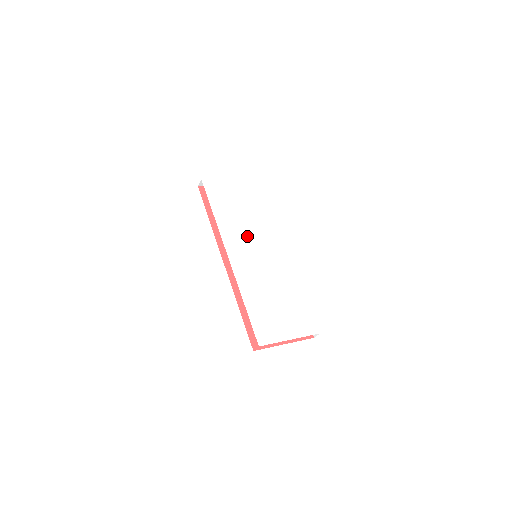
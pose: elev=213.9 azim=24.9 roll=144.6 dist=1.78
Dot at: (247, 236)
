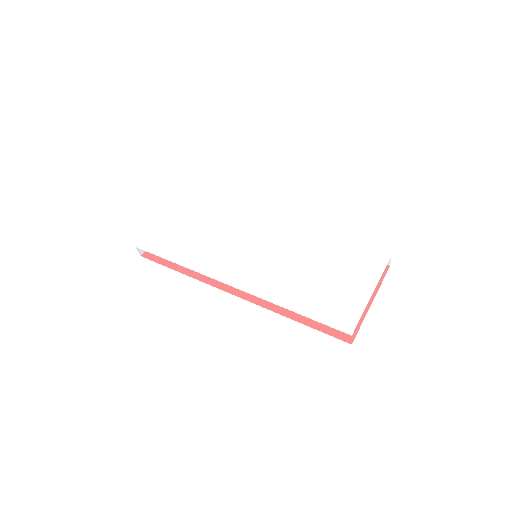
Dot at: (228, 248)
